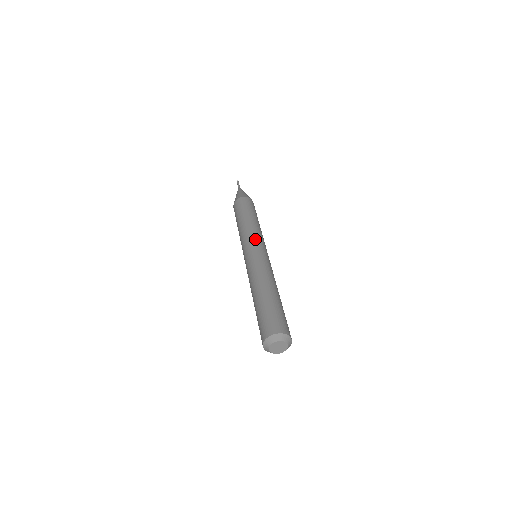
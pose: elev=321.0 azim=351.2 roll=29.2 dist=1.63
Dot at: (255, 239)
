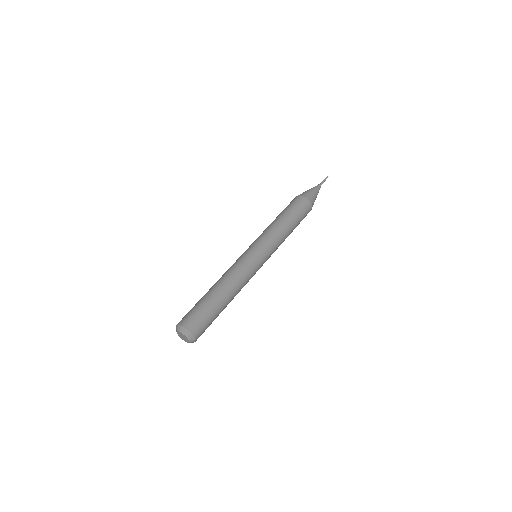
Dot at: (258, 240)
